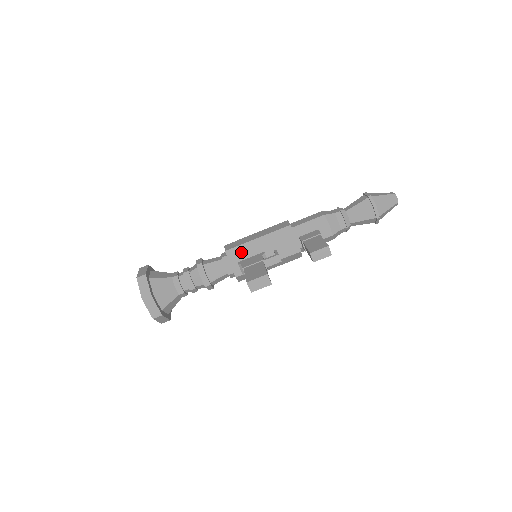
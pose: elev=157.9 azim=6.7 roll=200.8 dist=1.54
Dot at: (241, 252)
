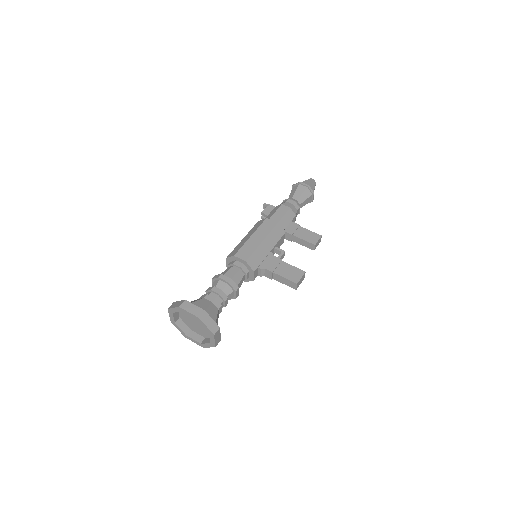
Dot at: (257, 258)
